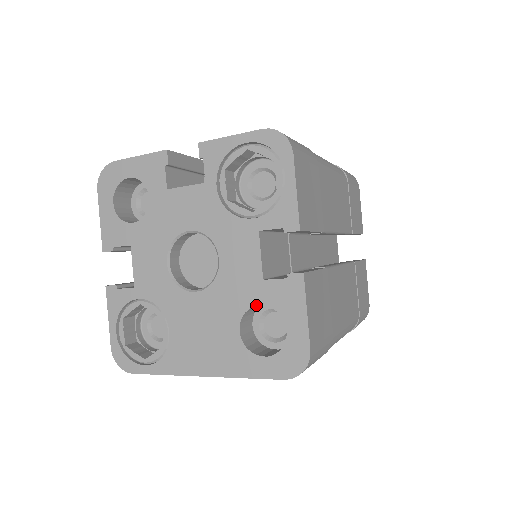
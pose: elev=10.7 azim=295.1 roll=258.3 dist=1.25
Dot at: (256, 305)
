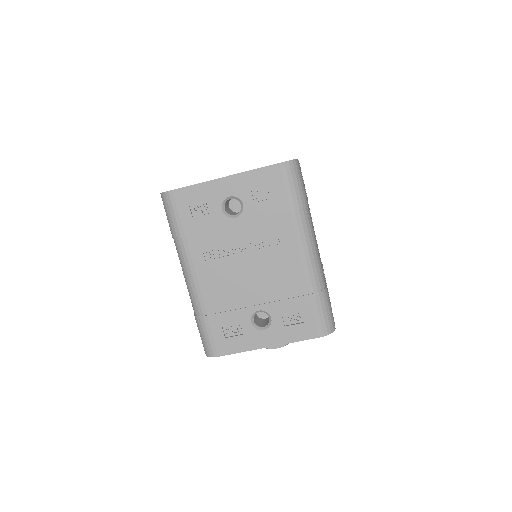
Dot at: occluded
